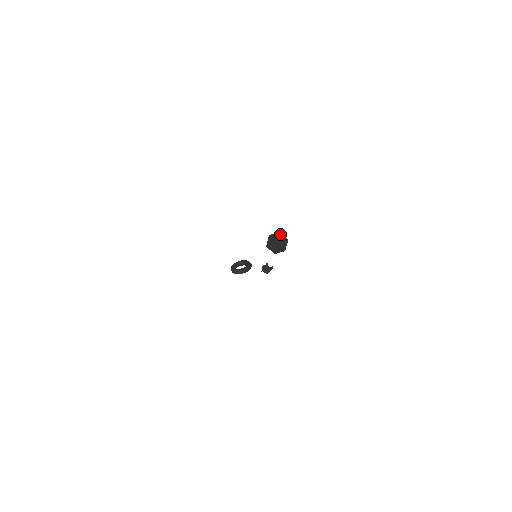
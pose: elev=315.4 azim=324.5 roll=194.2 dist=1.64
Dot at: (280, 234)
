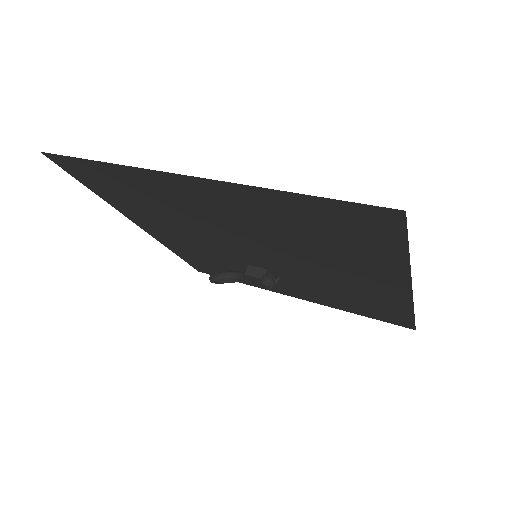
Dot at: occluded
